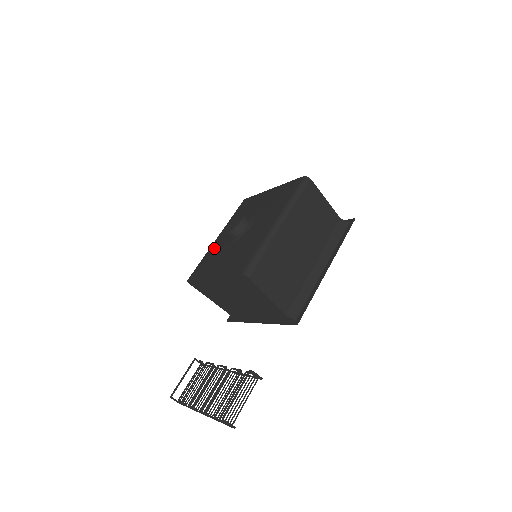
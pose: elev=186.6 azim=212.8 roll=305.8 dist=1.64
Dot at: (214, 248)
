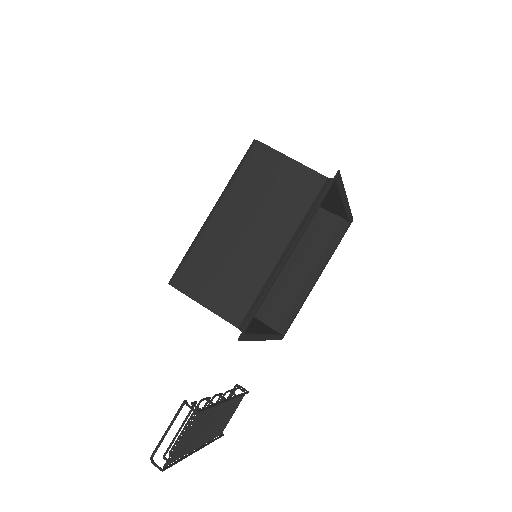
Dot at: occluded
